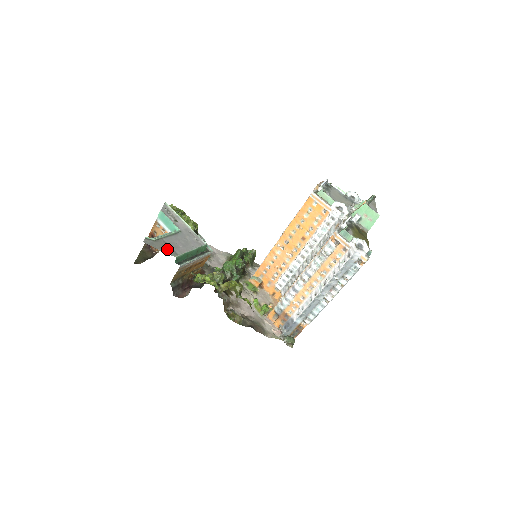
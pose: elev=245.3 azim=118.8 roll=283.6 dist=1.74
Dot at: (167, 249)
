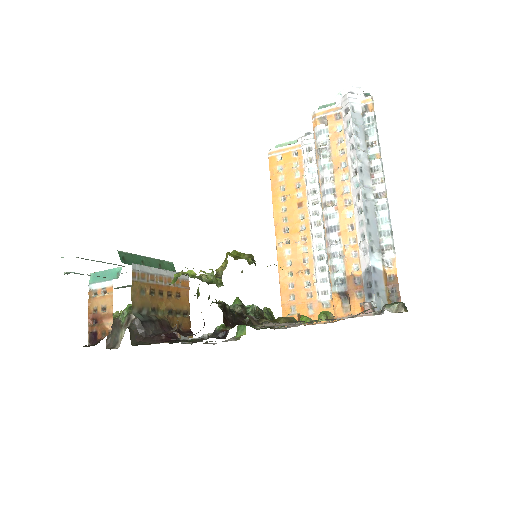
Dot at: occluded
